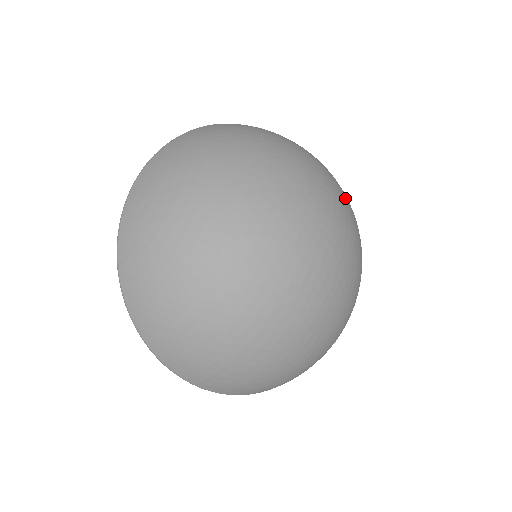
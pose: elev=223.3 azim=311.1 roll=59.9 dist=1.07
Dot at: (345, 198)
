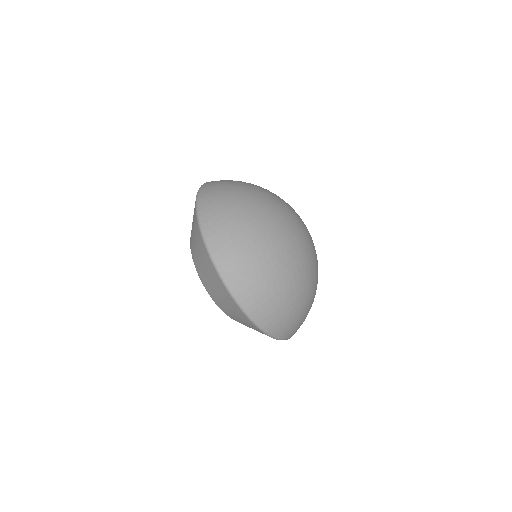
Dot at: occluded
